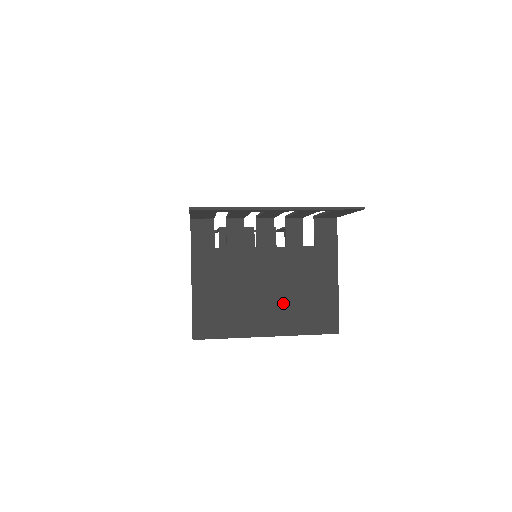
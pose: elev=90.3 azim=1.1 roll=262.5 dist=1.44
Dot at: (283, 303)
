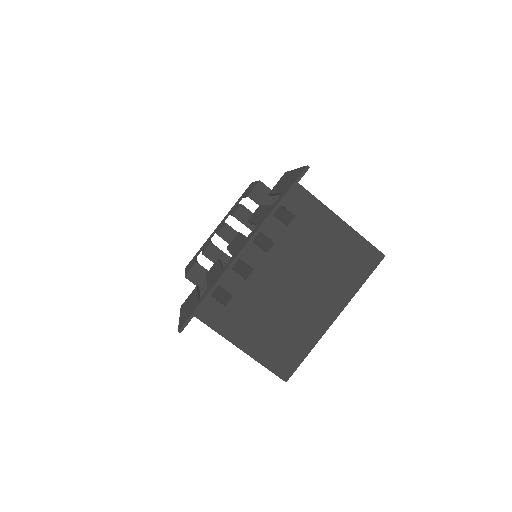
Dot at: (320, 284)
